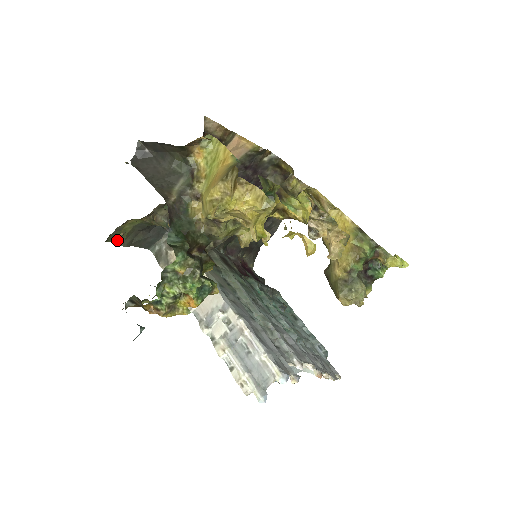
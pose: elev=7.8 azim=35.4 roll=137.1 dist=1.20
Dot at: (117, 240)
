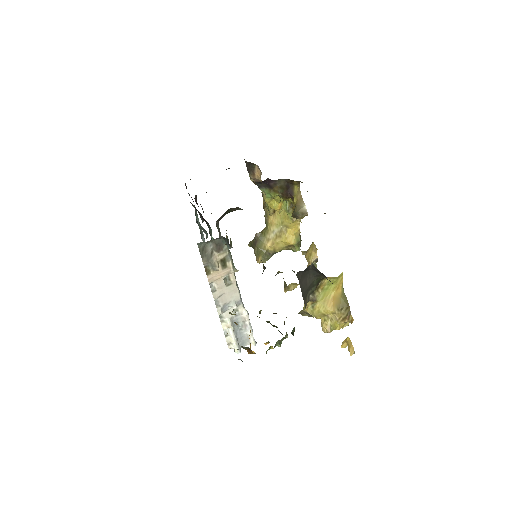
Dot at: occluded
